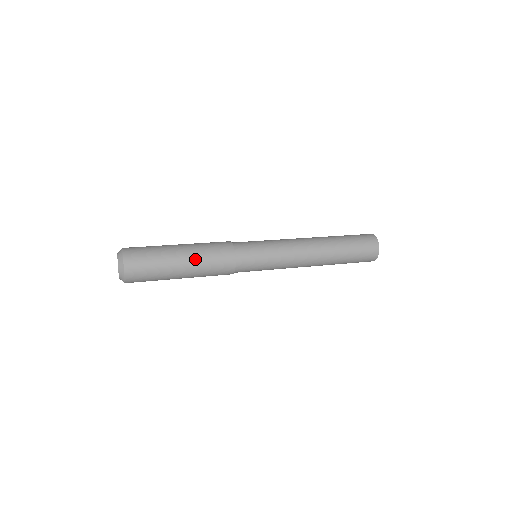
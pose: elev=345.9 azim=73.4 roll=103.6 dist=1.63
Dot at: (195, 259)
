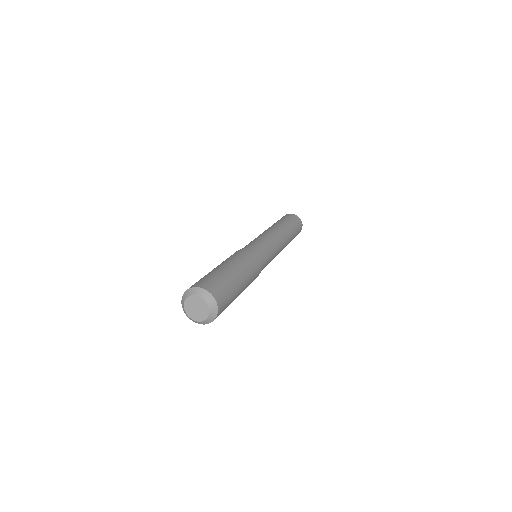
Dot at: (247, 284)
